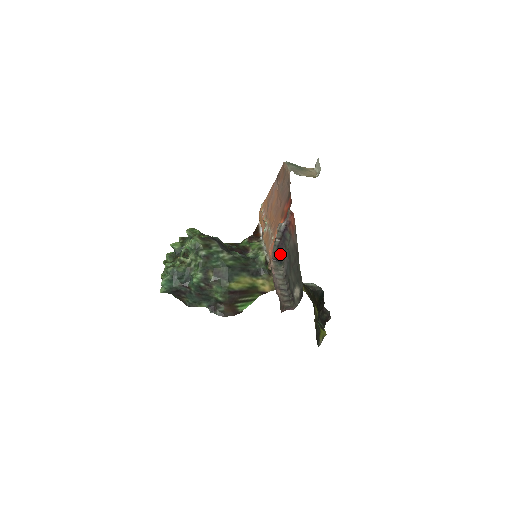
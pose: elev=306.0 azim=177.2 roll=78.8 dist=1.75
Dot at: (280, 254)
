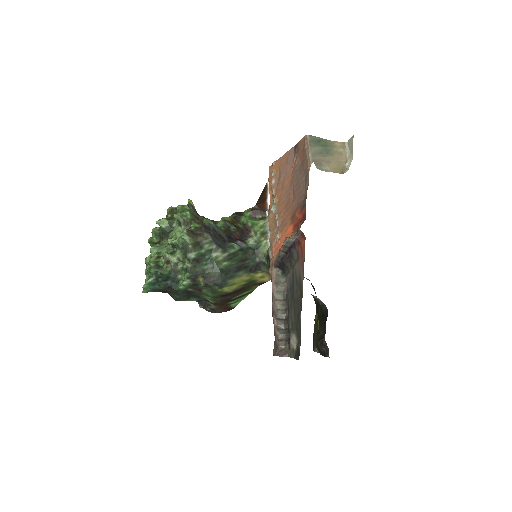
Dot at: (284, 266)
